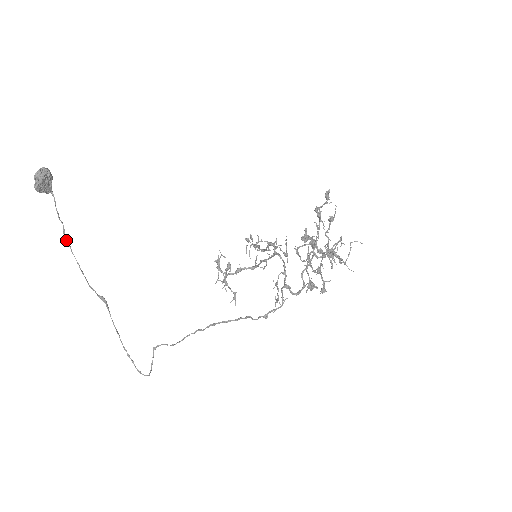
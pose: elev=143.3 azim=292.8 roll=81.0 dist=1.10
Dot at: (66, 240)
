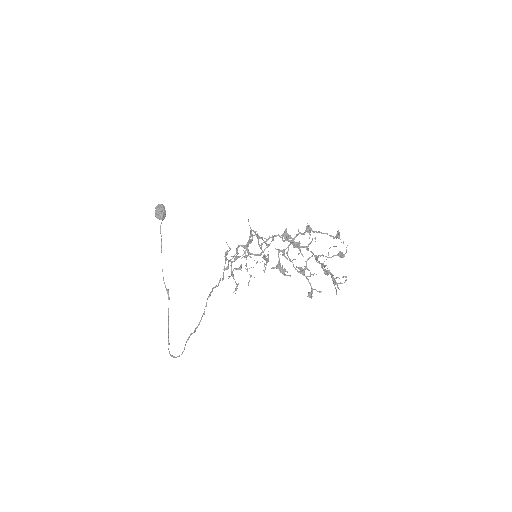
Dot at: (161, 249)
